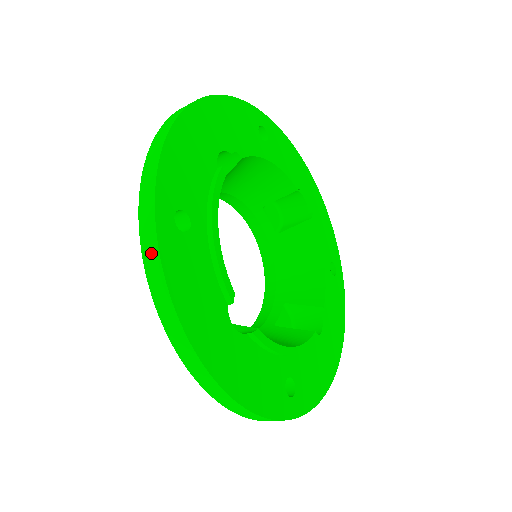
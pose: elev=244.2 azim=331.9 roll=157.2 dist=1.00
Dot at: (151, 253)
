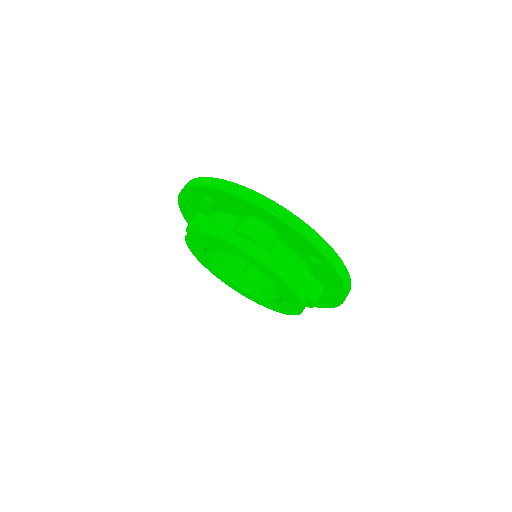
Dot at: (210, 181)
